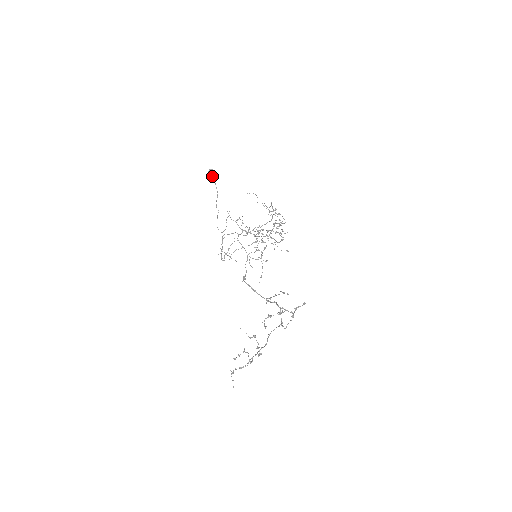
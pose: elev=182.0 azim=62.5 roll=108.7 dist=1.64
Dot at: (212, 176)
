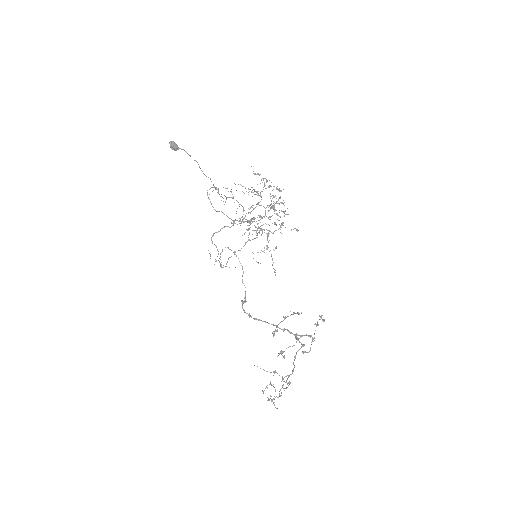
Dot at: (177, 148)
